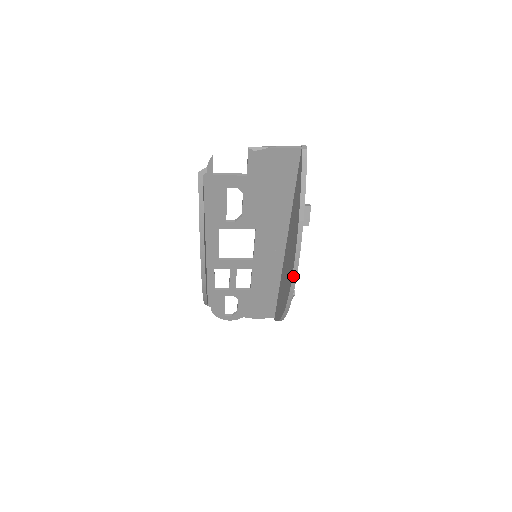
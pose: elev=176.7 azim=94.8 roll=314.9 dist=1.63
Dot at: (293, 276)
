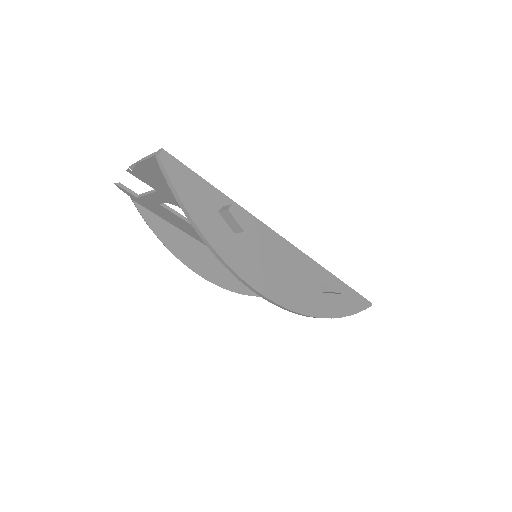
Dot at: (255, 292)
